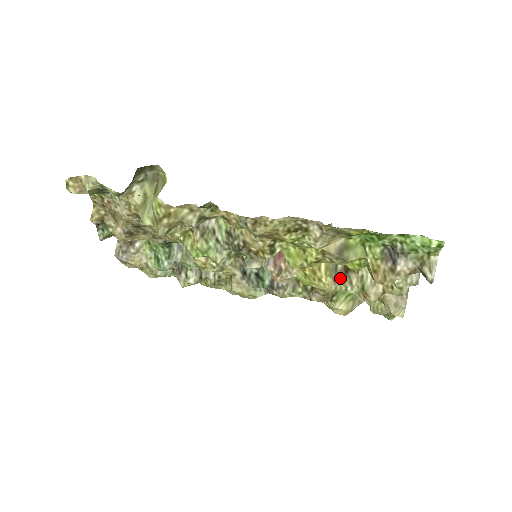
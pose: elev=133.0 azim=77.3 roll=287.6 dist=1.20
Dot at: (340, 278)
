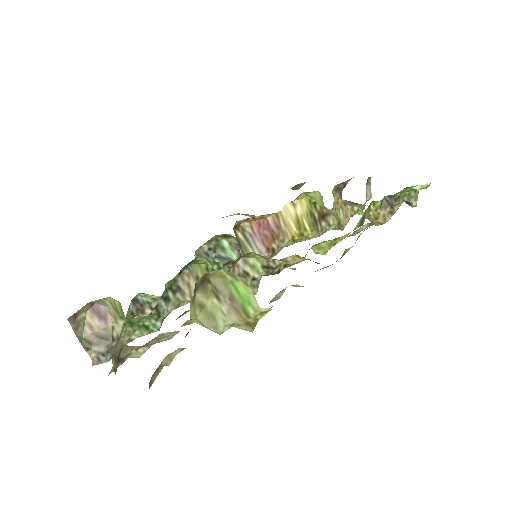
Dot at: (321, 226)
